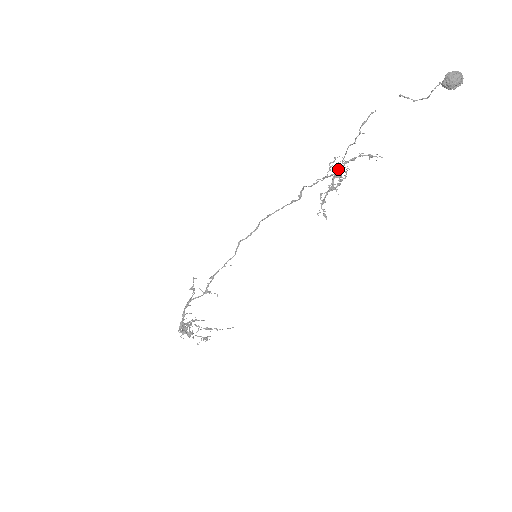
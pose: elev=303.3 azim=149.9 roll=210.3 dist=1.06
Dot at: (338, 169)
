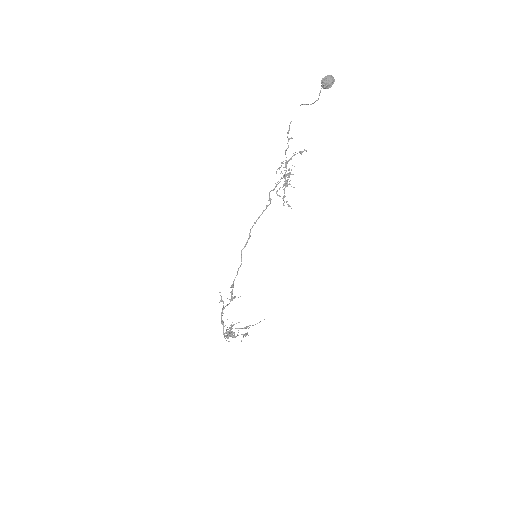
Dot at: (286, 170)
